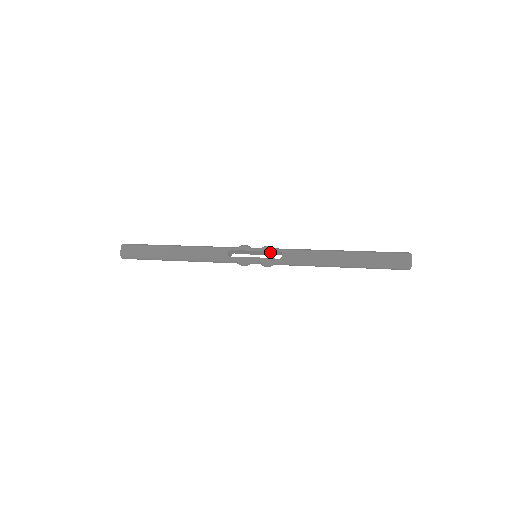
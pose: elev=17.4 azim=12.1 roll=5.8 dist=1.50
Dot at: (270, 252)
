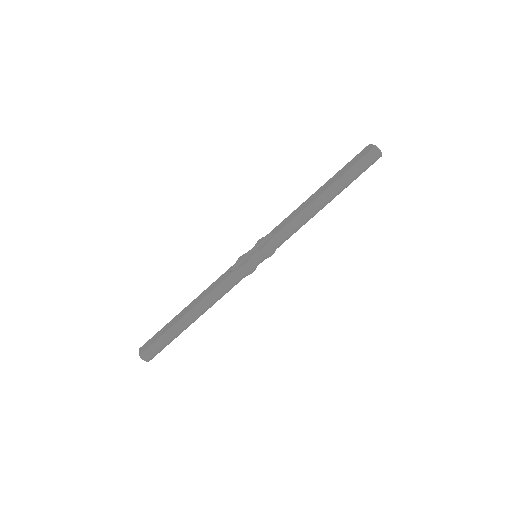
Dot at: occluded
